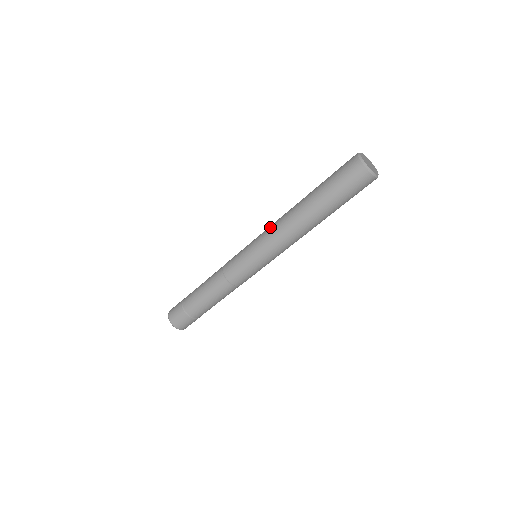
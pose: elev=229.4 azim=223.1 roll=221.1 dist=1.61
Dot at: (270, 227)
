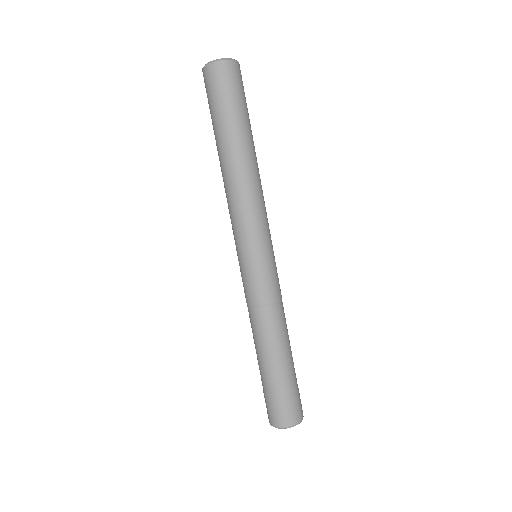
Dot at: occluded
